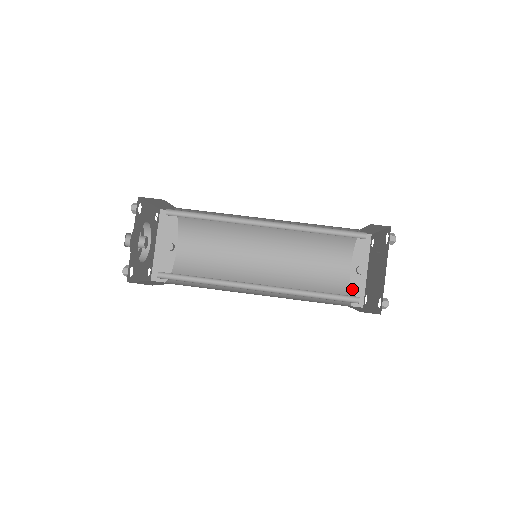
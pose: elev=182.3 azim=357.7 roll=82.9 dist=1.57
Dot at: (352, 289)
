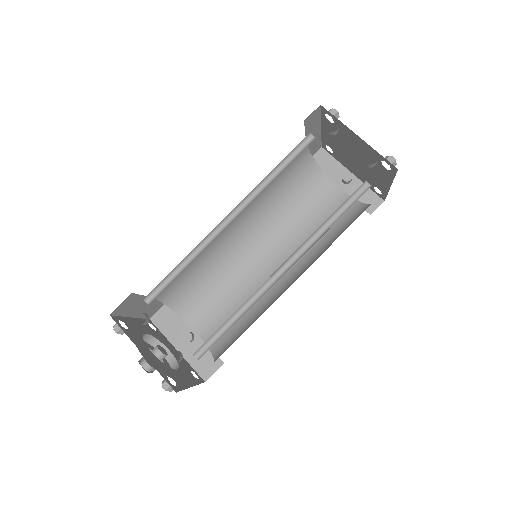
Dot at: (359, 199)
